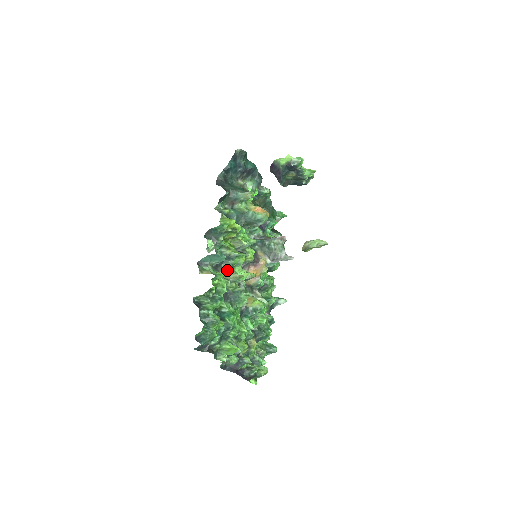
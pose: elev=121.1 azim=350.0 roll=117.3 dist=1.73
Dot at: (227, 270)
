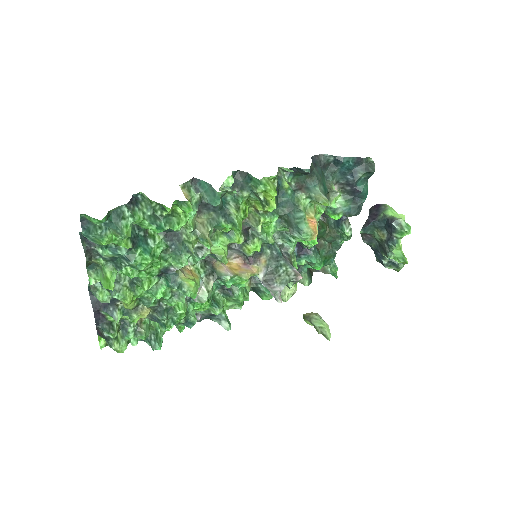
Dot at: (209, 221)
